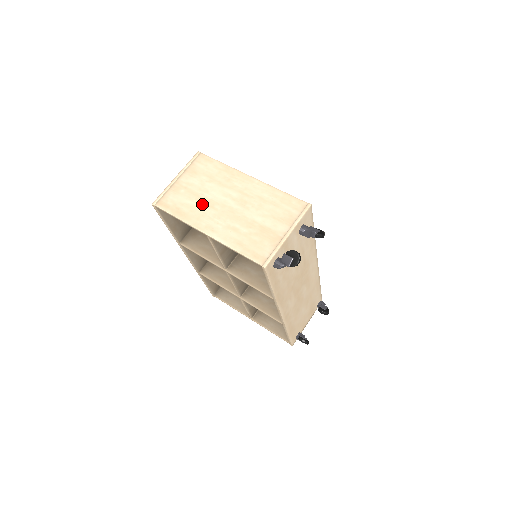
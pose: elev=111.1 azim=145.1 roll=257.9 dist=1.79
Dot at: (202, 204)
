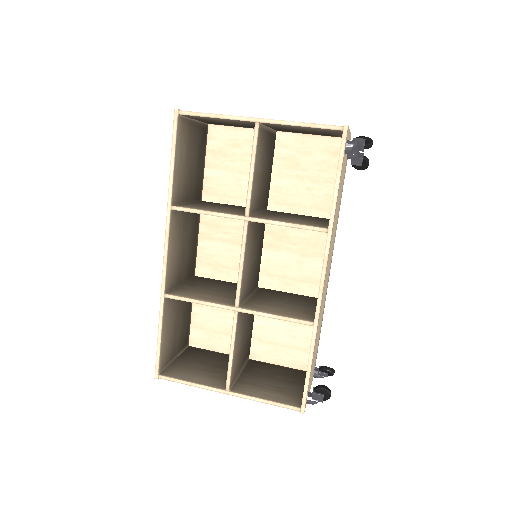
Dot at: occluded
